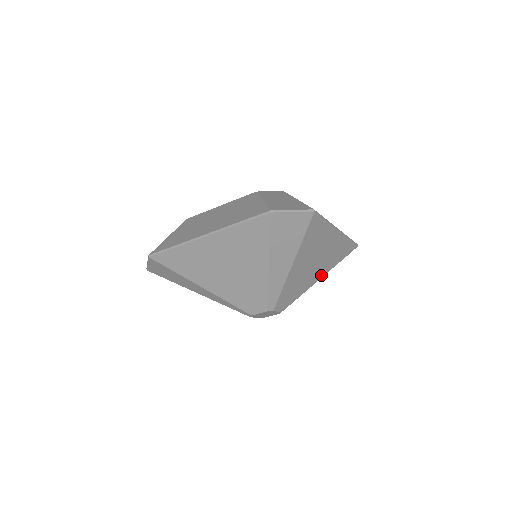
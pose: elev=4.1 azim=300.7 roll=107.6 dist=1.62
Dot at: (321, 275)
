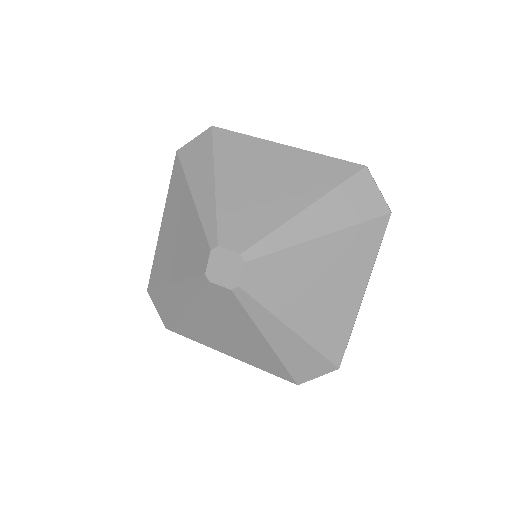
Dot at: (302, 204)
